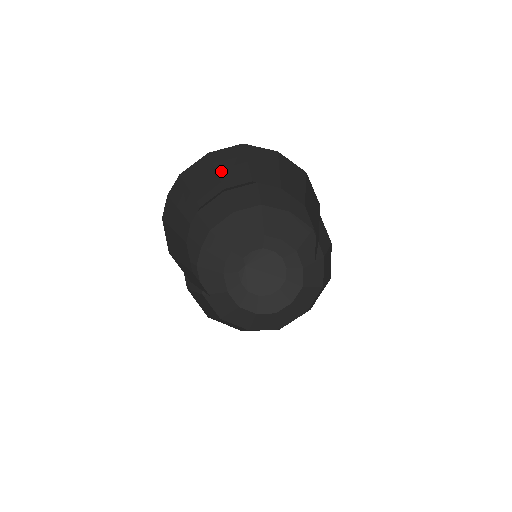
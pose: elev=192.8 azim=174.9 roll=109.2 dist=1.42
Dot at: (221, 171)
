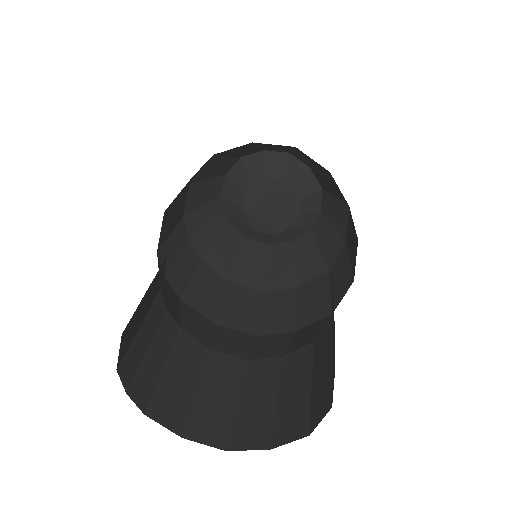
Dot at: occluded
